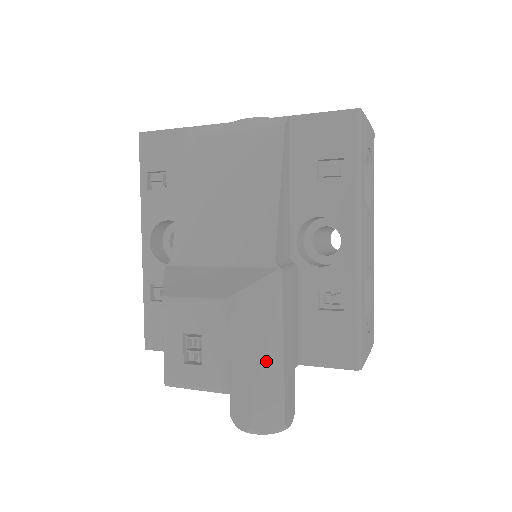
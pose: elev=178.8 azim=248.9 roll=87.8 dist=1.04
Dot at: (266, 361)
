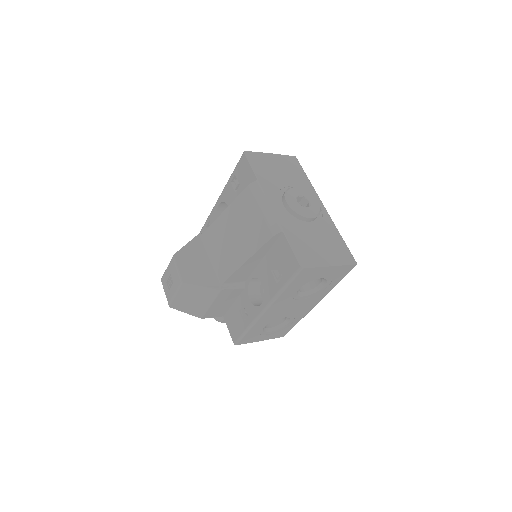
Dot at: (195, 309)
